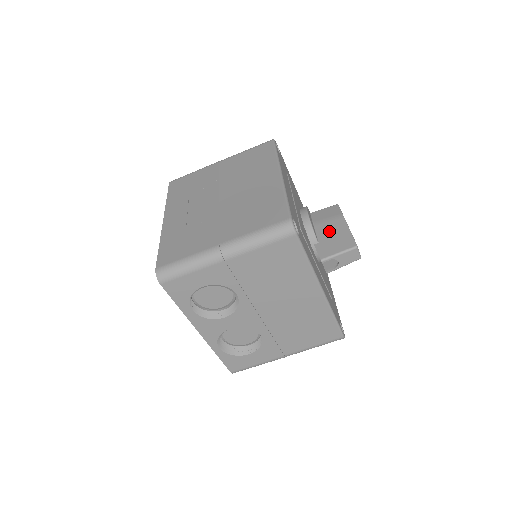
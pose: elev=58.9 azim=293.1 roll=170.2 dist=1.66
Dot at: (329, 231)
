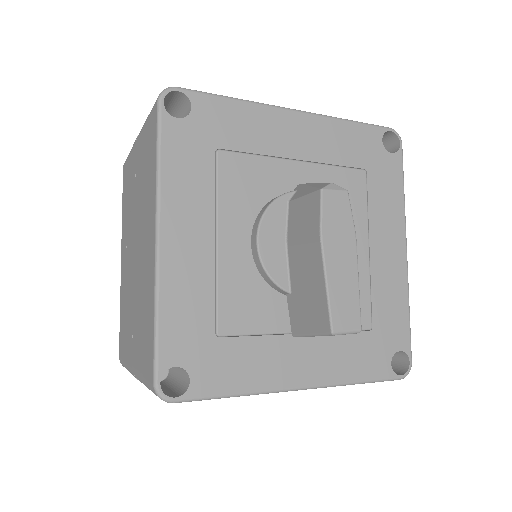
Dot at: (302, 272)
